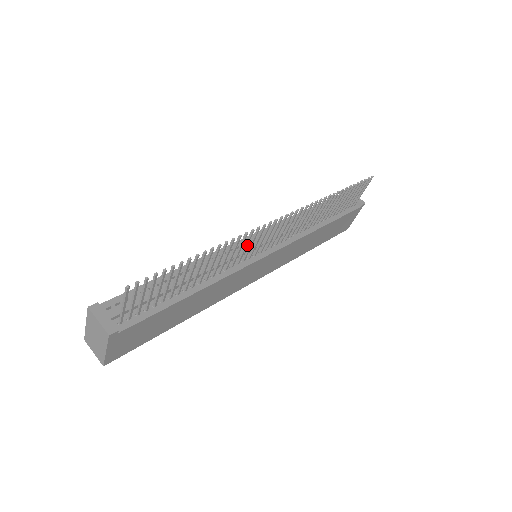
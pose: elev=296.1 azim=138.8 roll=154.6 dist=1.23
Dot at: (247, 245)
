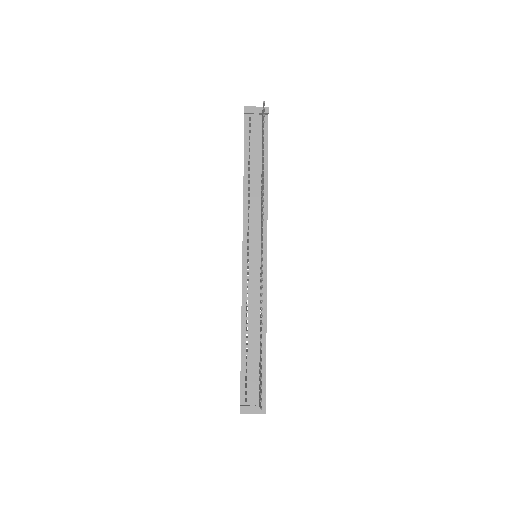
Dot at: occluded
